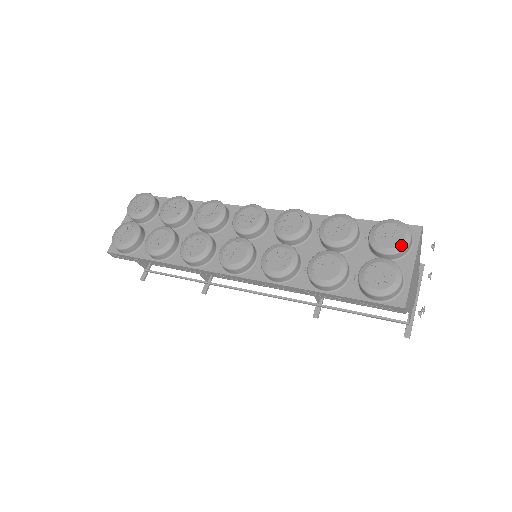
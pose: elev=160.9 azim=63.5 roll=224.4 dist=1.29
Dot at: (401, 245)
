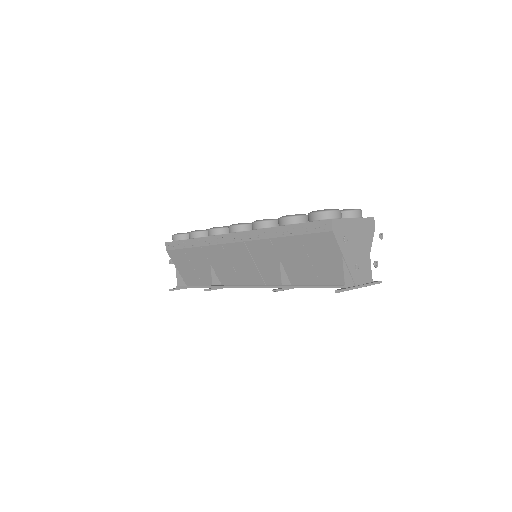
Dot at: (350, 209)
